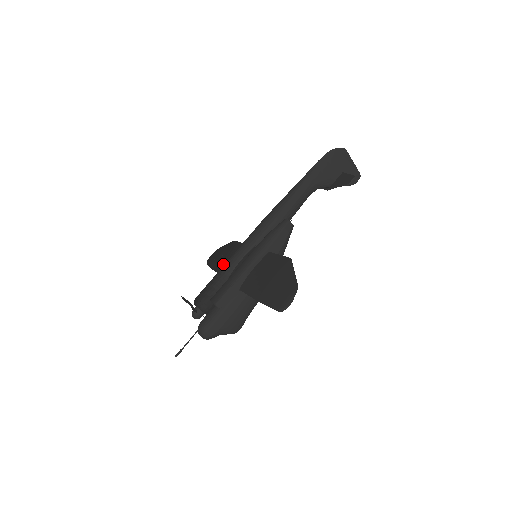
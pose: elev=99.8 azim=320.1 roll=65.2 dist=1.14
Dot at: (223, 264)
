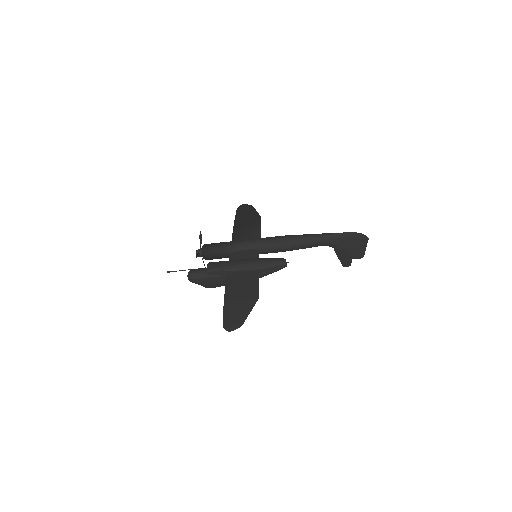
Dot at: (239, 233)
